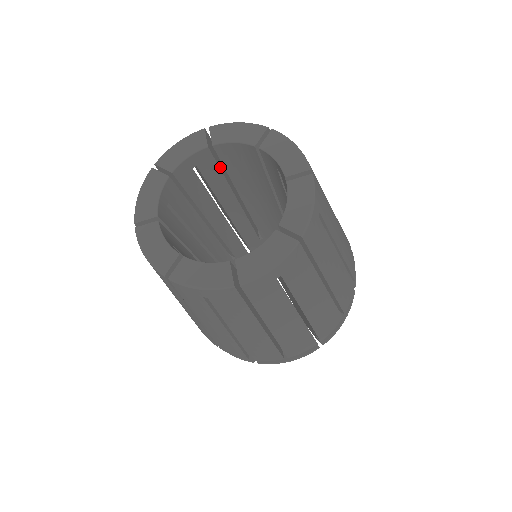
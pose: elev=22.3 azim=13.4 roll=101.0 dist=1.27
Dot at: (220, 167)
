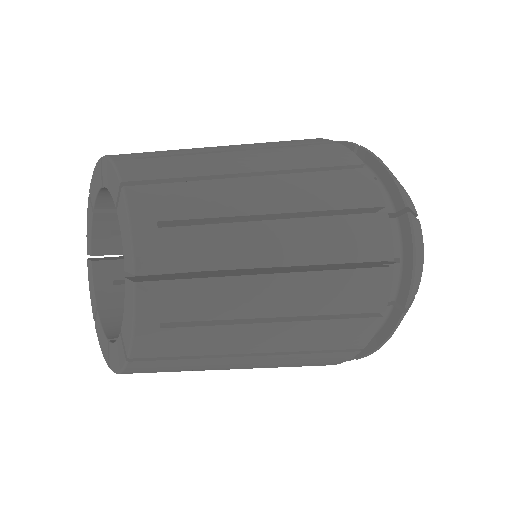
Dot at: occluded
